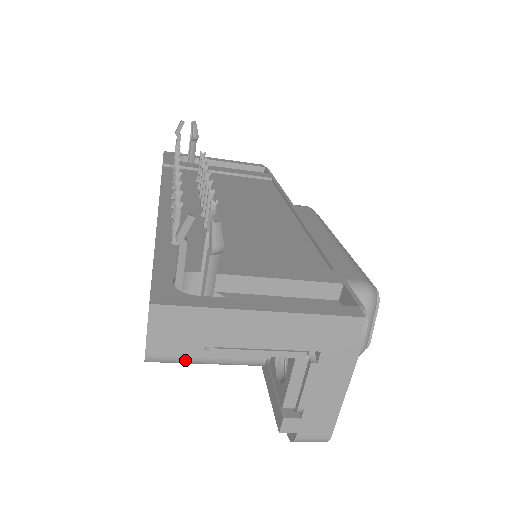
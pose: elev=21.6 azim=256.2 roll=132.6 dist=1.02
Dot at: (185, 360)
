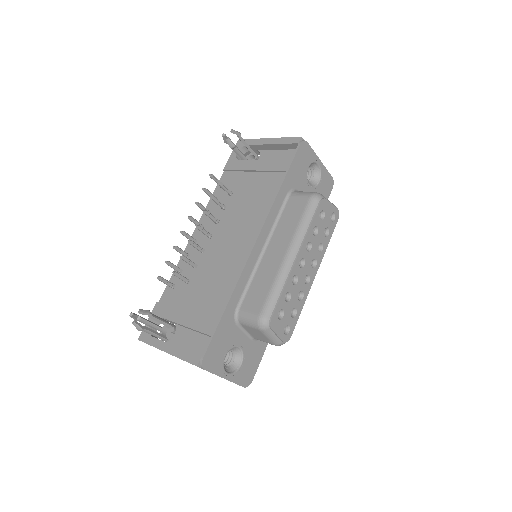
Dot at: occluded
